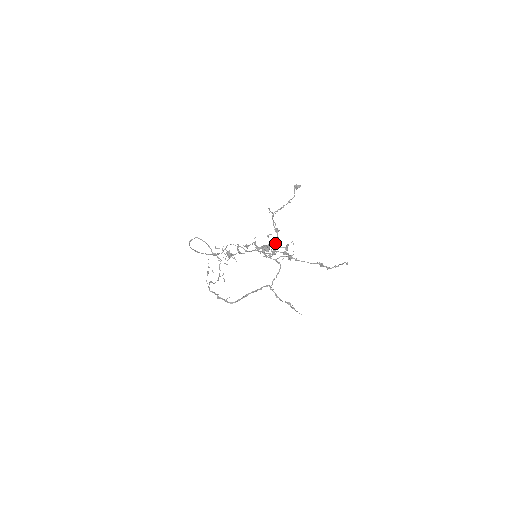
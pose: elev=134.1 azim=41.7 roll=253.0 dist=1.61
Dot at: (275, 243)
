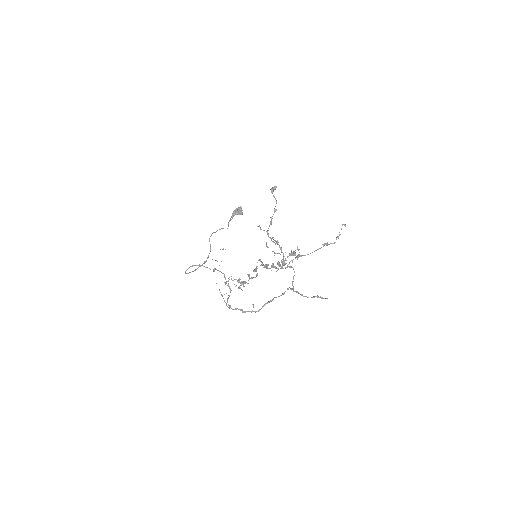
Dot at: (280, 254)
